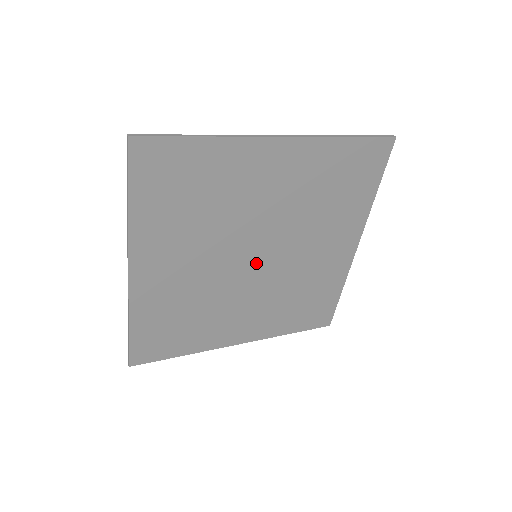
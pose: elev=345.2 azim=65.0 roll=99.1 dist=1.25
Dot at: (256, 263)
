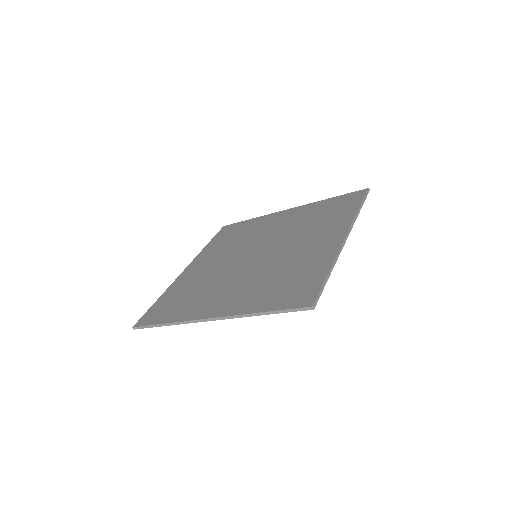
Dot at: occluded
